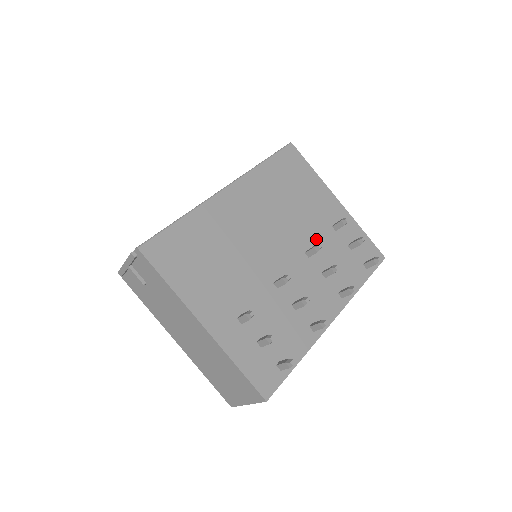
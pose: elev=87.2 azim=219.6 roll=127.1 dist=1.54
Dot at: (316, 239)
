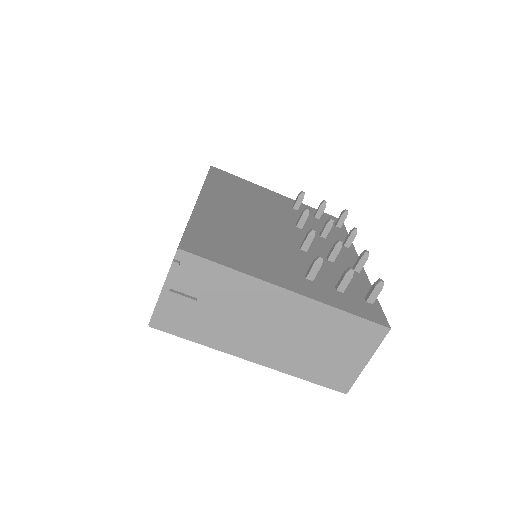
Dot at: (292, 217)
